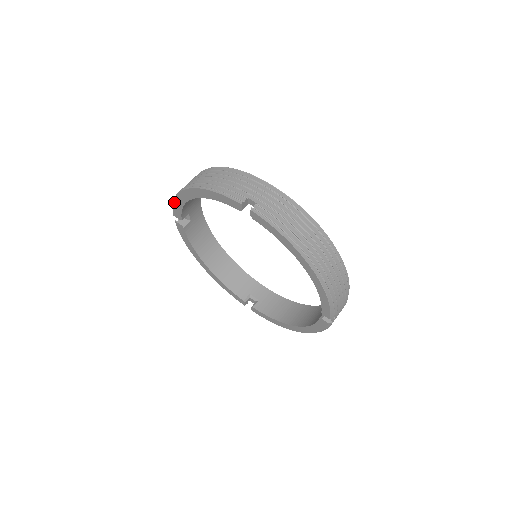
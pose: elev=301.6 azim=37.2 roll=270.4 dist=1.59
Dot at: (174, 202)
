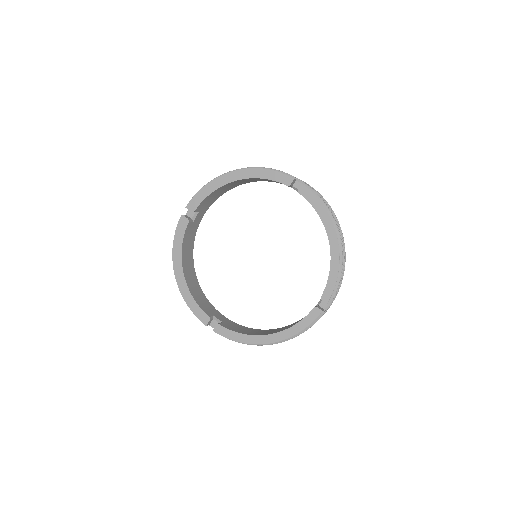
Dot at: (202, 189)
